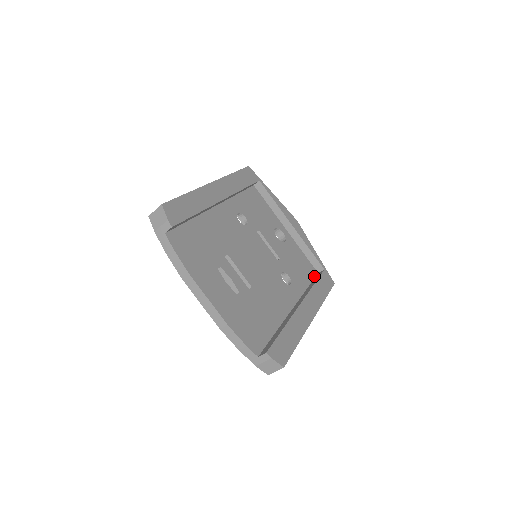
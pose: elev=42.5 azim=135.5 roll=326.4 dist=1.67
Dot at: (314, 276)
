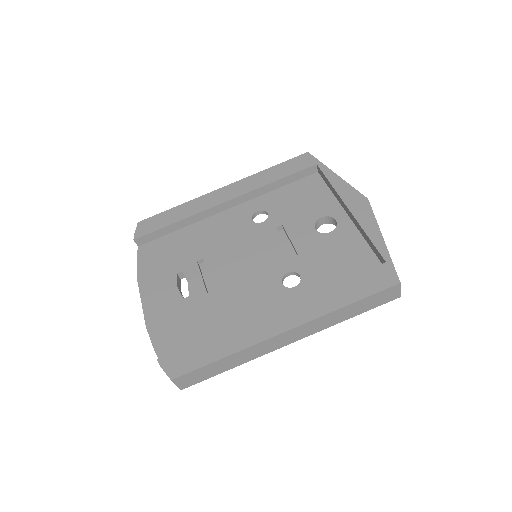
Dot at: occluded
